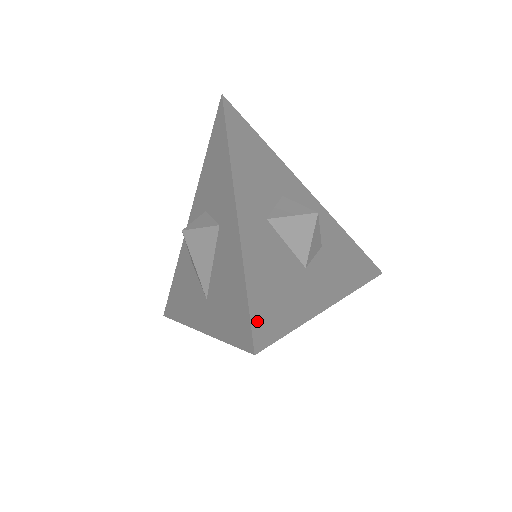
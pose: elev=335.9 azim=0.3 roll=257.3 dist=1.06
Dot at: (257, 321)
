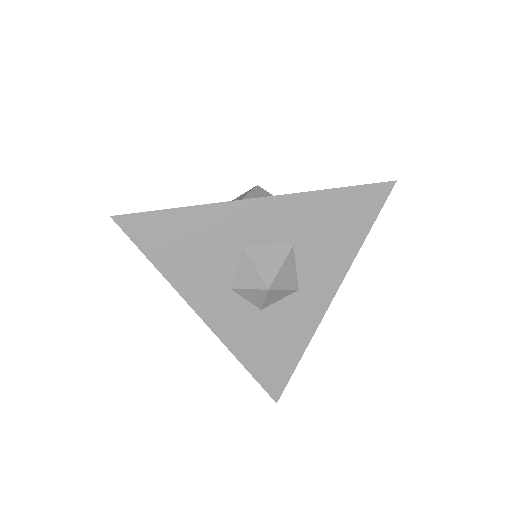
Dot at: occluded
